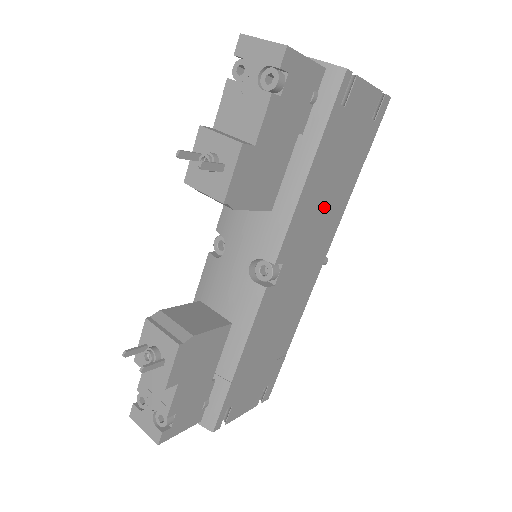
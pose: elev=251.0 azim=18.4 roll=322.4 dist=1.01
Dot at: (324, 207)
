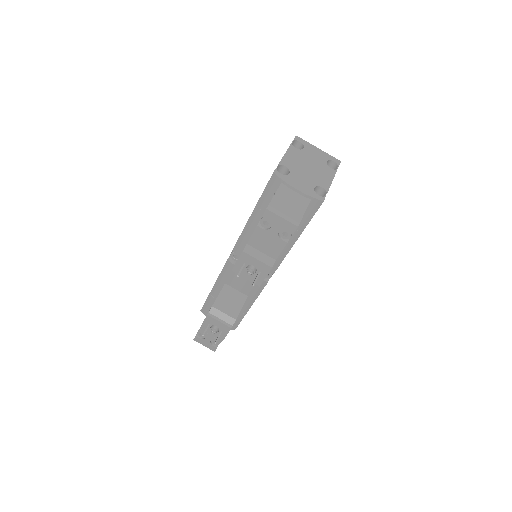
Dot at: occluded
